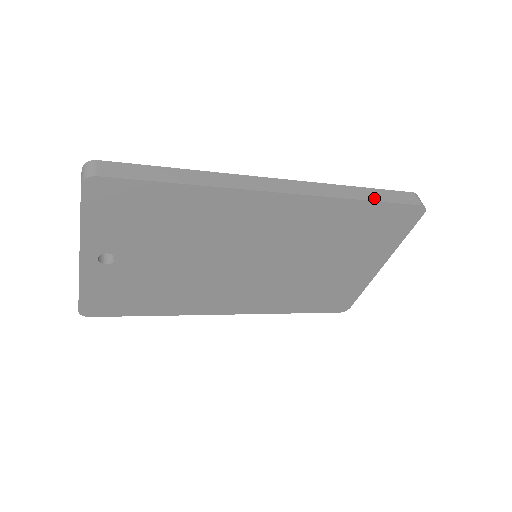
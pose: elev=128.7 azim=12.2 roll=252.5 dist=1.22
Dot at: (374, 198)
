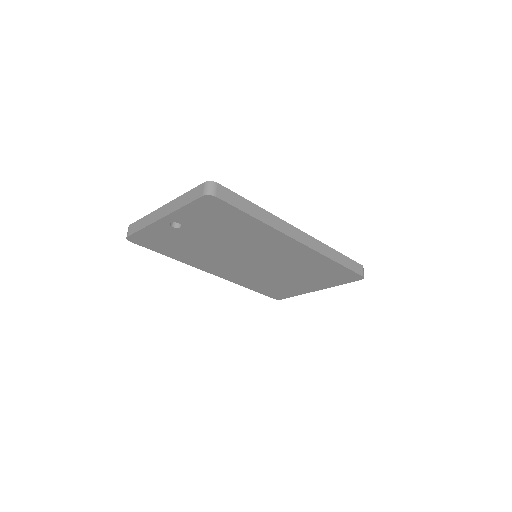
Dot at: (343, 263)
